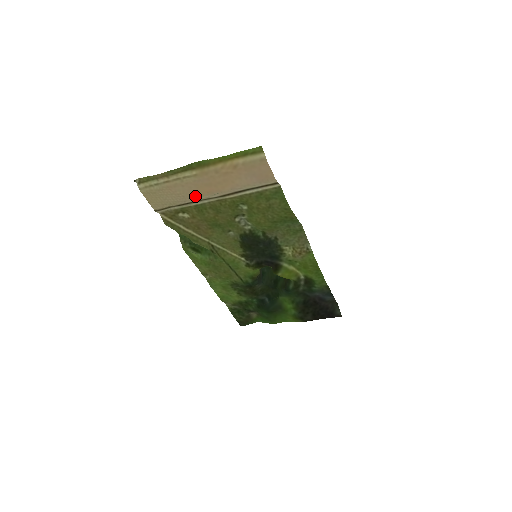
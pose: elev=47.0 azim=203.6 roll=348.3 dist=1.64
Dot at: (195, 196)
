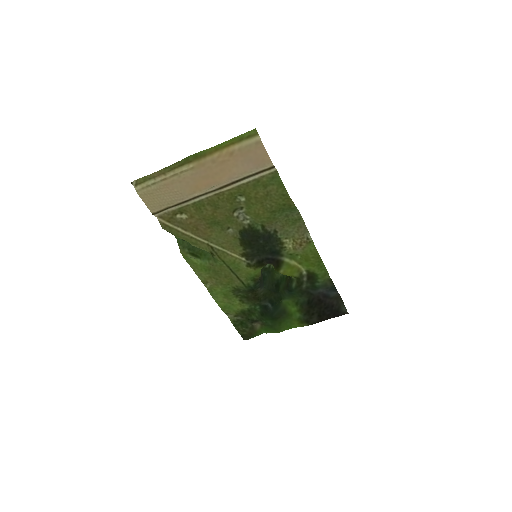
Dot at: (193, 192)
